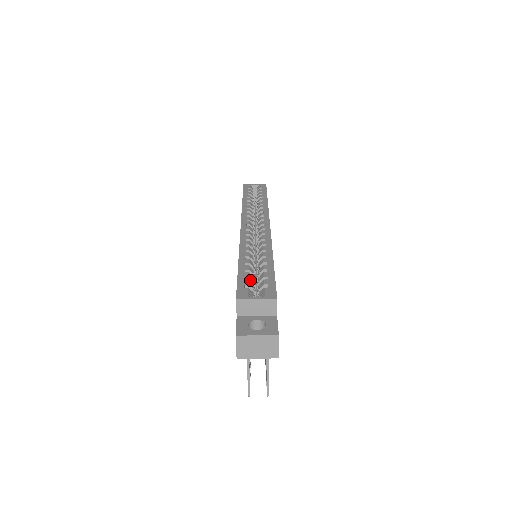
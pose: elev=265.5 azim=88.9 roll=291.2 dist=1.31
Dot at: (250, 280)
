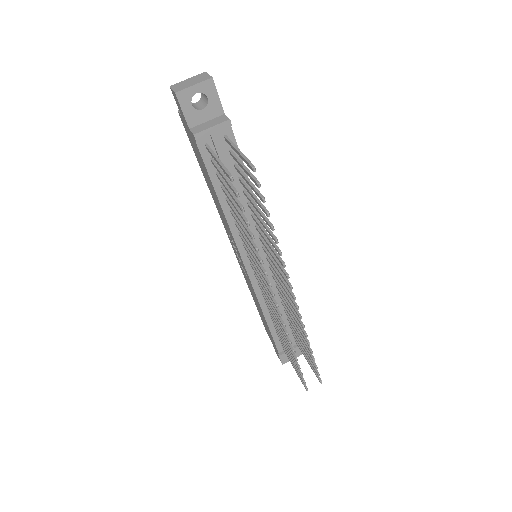
Dot at: occluded
